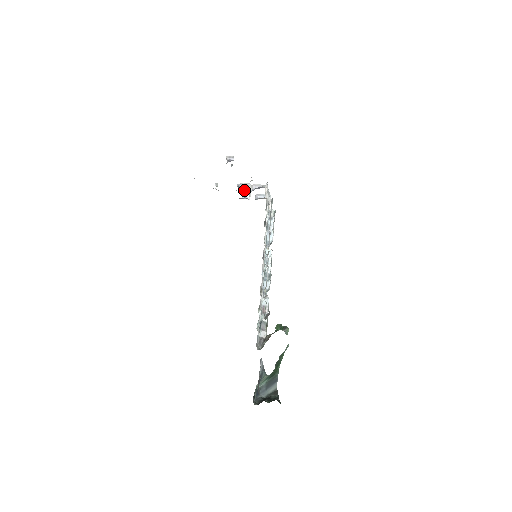
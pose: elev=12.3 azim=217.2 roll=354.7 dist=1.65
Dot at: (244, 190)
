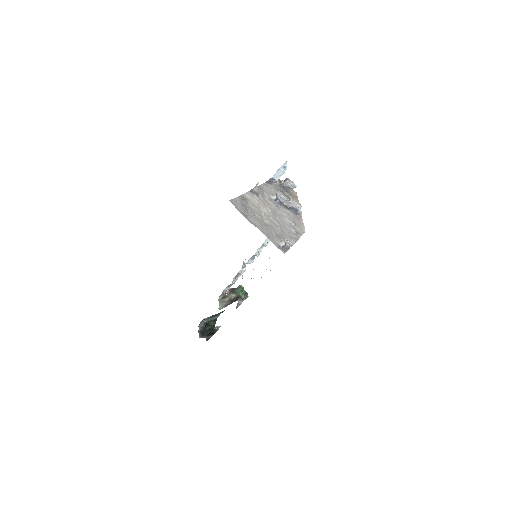
Dot at: (279, 171)
